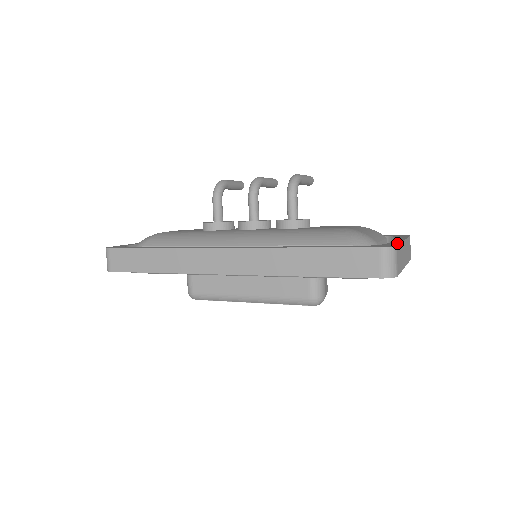
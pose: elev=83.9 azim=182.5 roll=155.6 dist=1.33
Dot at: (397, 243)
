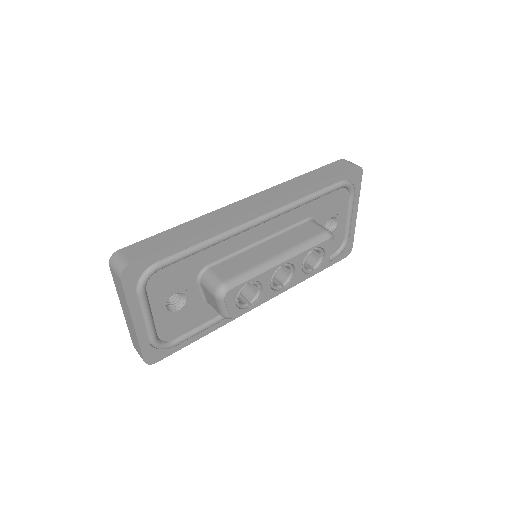
Dot at: occluded
